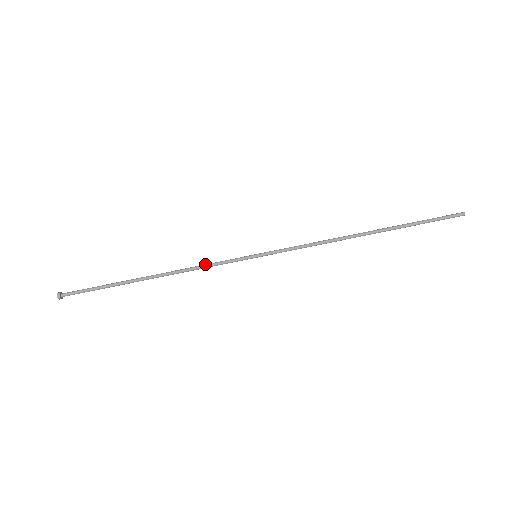
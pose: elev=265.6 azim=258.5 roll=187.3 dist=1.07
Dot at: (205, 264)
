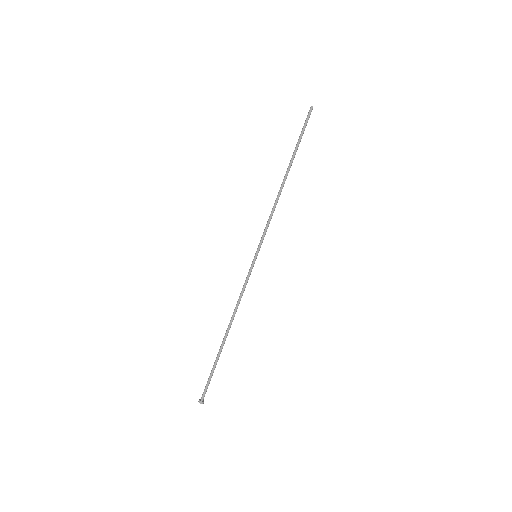
Dot at: occluded
